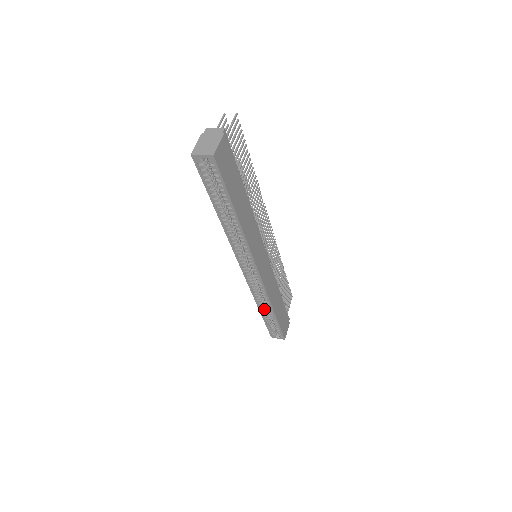
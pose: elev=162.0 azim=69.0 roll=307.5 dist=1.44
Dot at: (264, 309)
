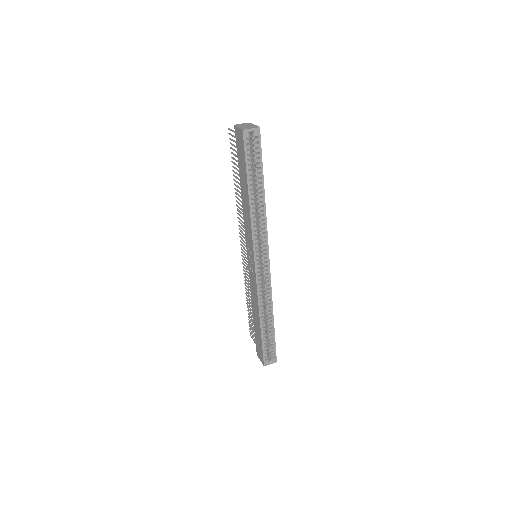
Dot at: (264, 320)
